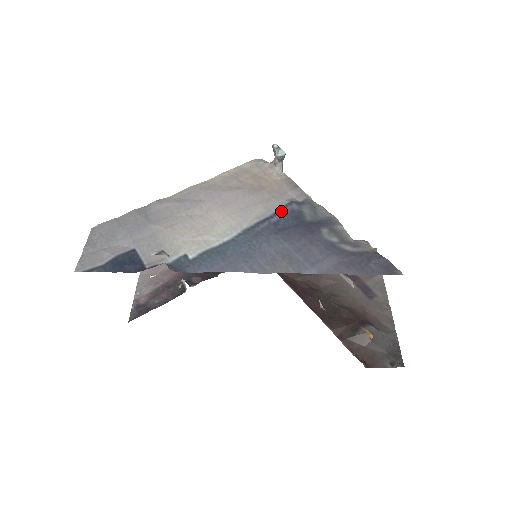
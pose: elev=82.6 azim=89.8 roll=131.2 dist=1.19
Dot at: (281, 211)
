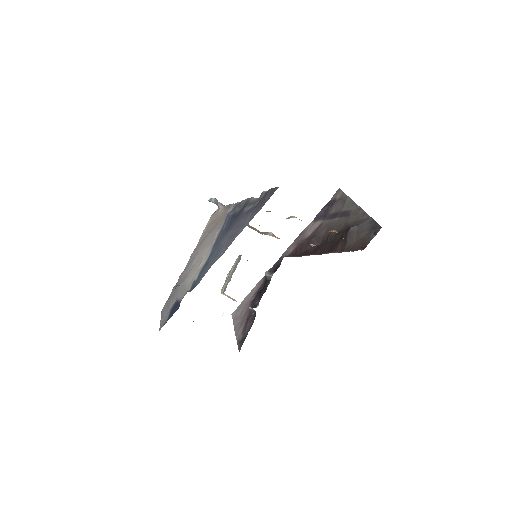
Dot at: (225, 222)
